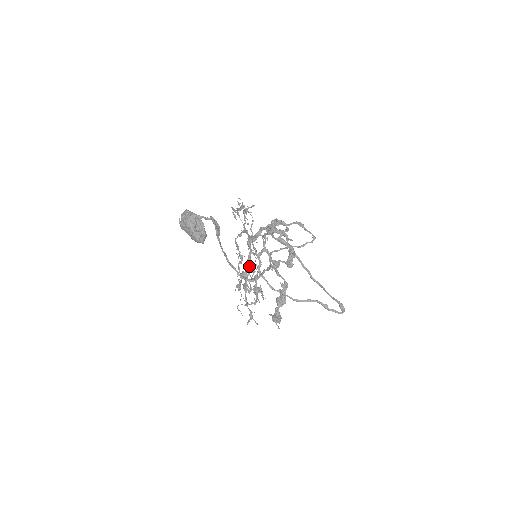
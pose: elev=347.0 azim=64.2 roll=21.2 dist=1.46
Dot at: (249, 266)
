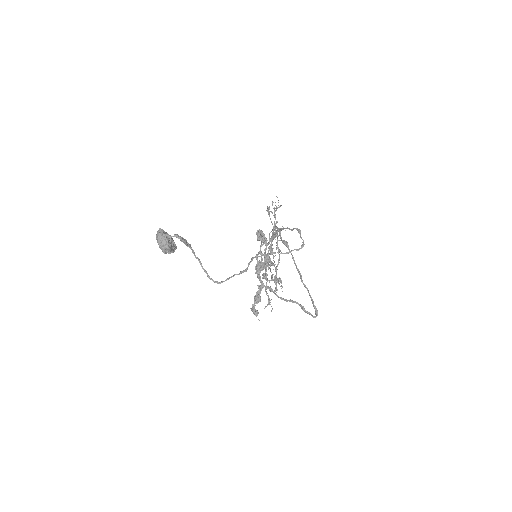
Dot at: occluded
